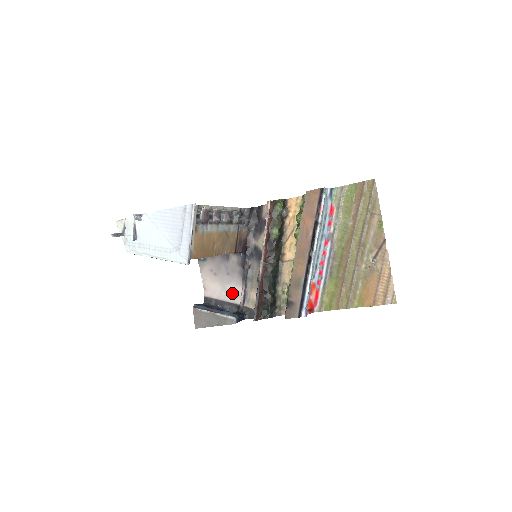
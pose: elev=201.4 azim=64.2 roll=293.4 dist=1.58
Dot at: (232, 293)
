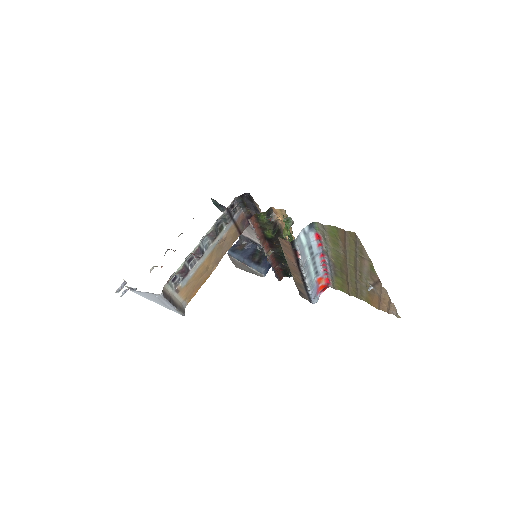
Dot at: occluded
